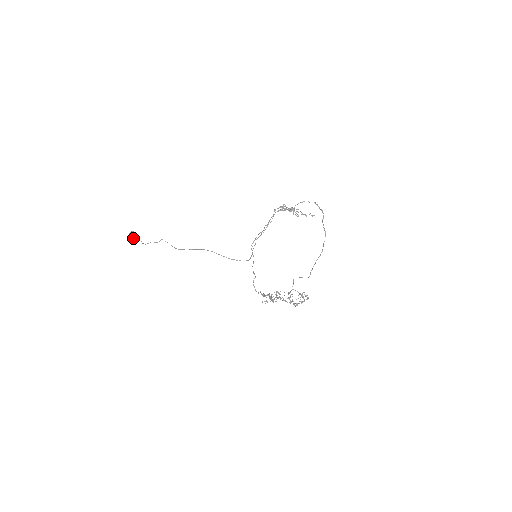
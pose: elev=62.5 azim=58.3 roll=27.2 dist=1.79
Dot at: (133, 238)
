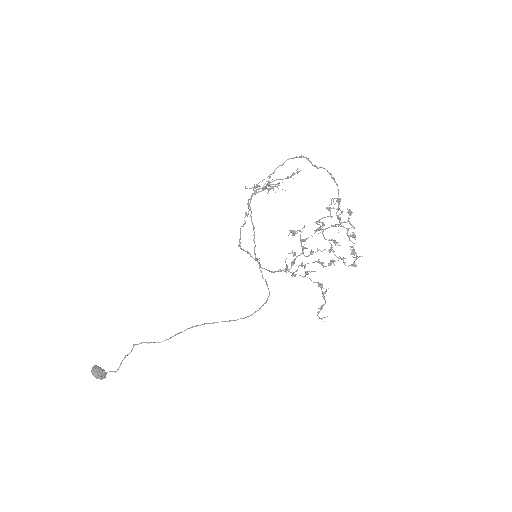
Dot at: (98, 374)
